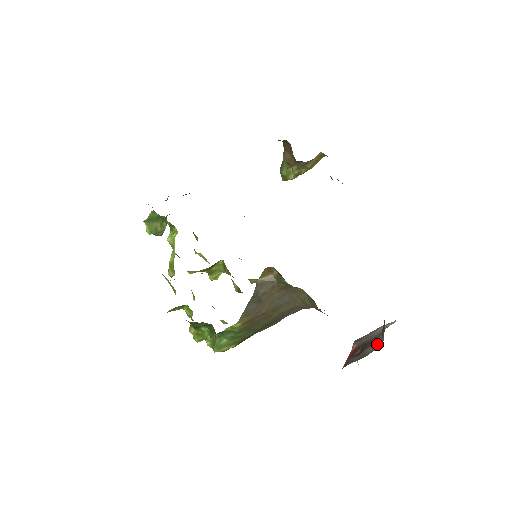
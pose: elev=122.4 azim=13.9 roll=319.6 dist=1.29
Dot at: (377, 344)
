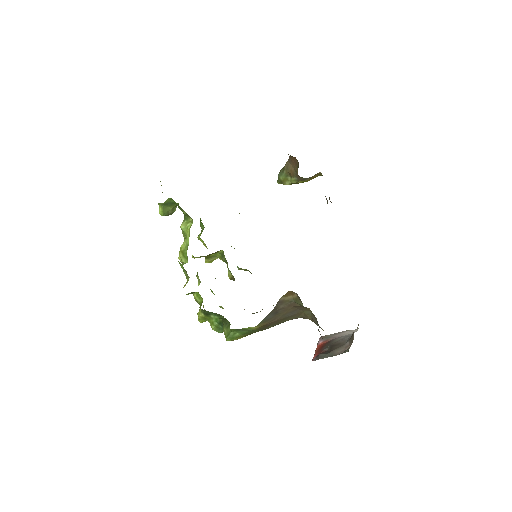
Dot at: (348, 351)
